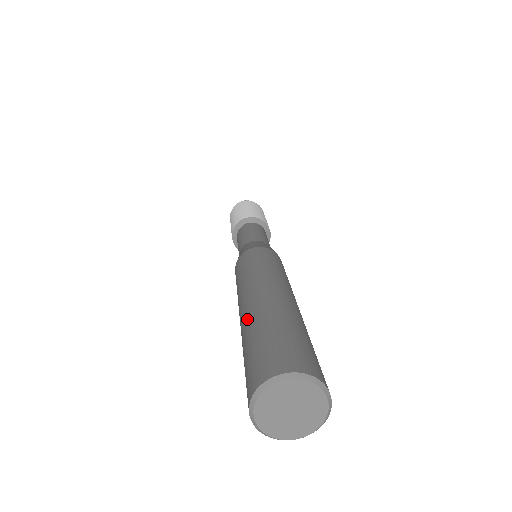
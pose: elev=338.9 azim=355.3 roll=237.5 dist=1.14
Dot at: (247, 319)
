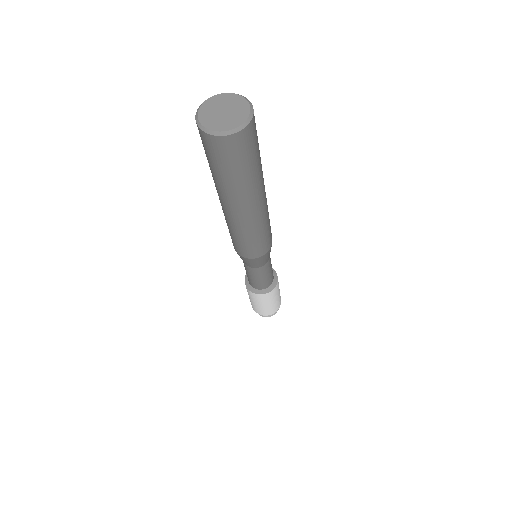
Dot at: occluded
